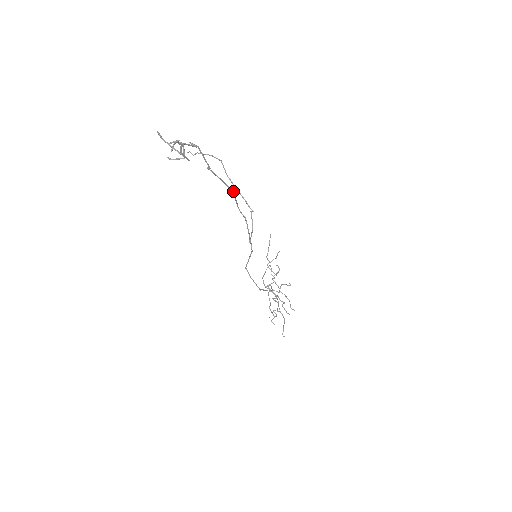
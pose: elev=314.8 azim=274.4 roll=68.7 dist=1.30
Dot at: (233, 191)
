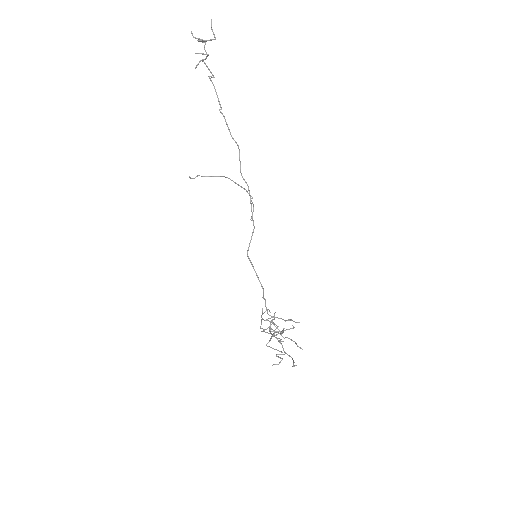
Dot at: (238, 145)
